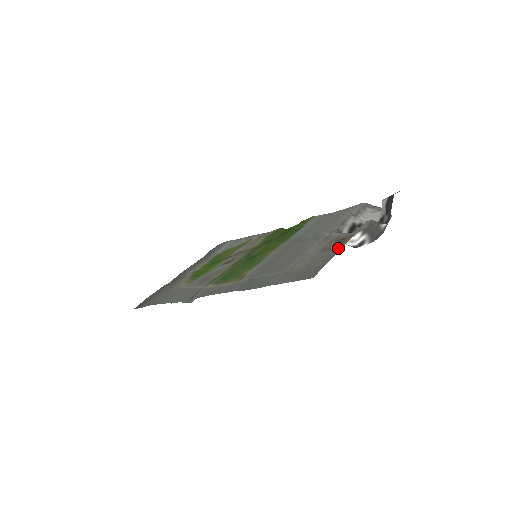
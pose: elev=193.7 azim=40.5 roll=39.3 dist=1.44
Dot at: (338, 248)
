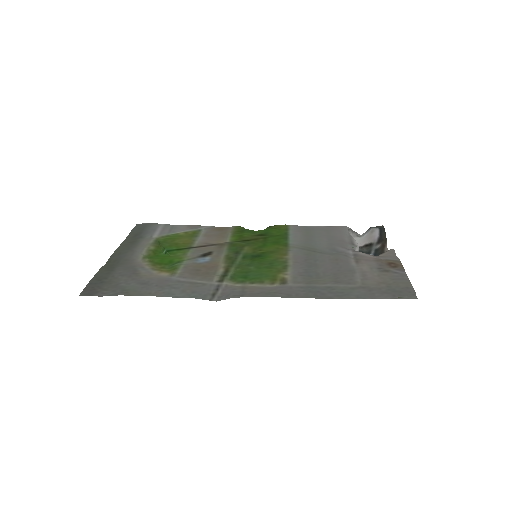
Dot at: (401, 272)
